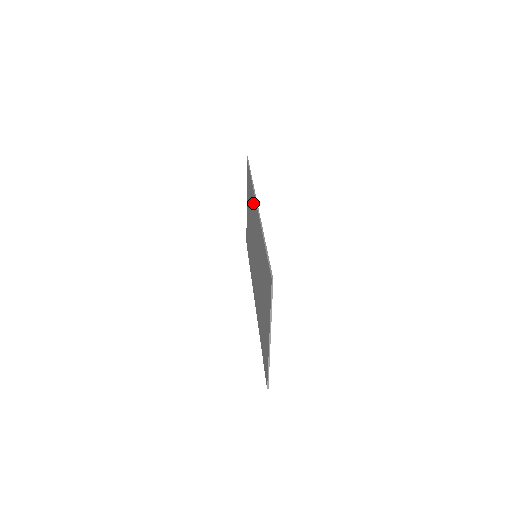
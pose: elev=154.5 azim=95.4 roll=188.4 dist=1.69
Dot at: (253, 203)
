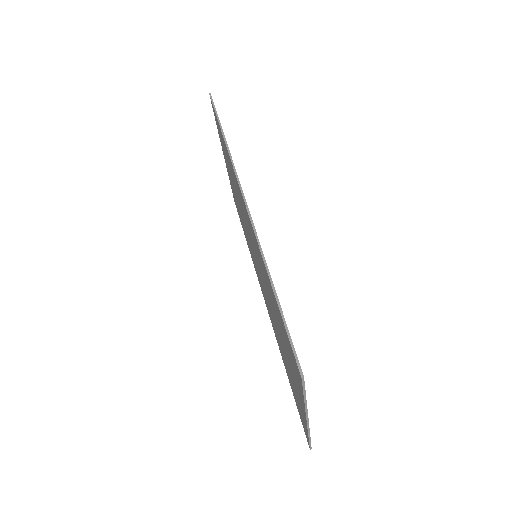
Dot at: (236, 183)
